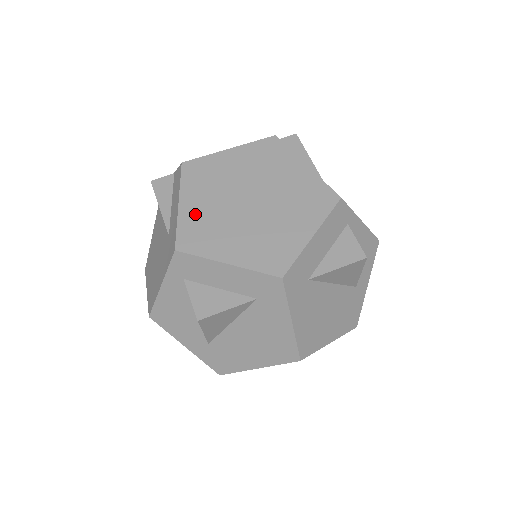
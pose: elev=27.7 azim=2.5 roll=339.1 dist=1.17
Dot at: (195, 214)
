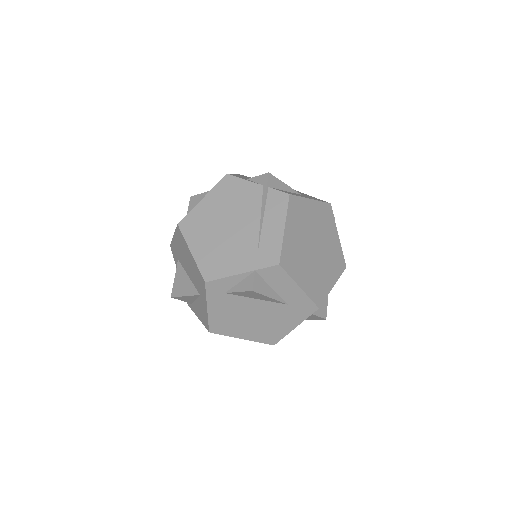
Dot at: (309, 283)
